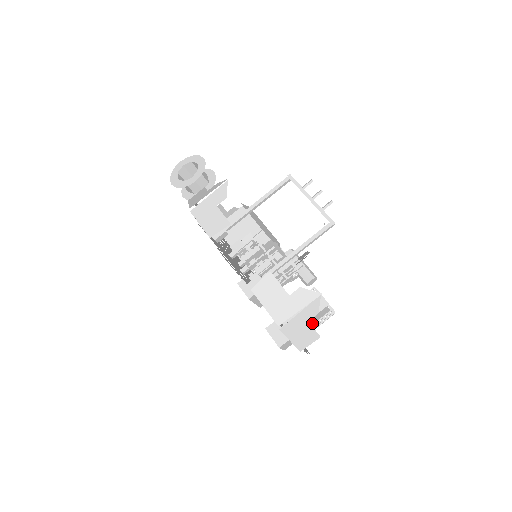
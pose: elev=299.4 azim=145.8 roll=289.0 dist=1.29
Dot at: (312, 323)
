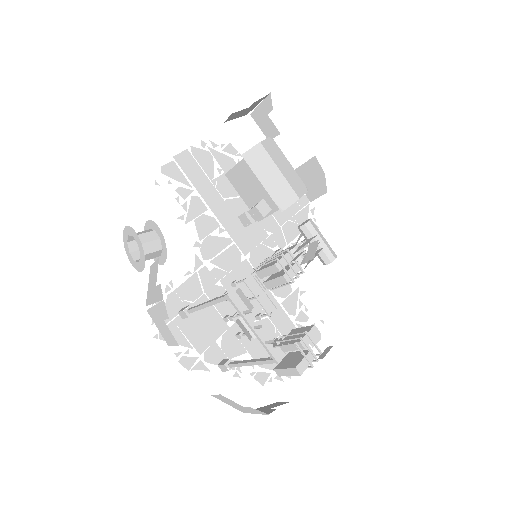
Dot at: occluded
